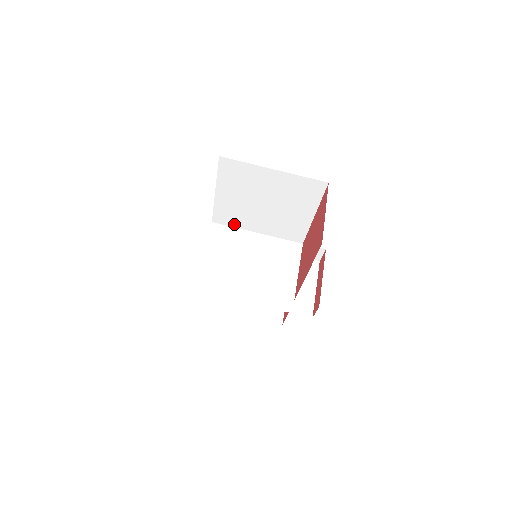
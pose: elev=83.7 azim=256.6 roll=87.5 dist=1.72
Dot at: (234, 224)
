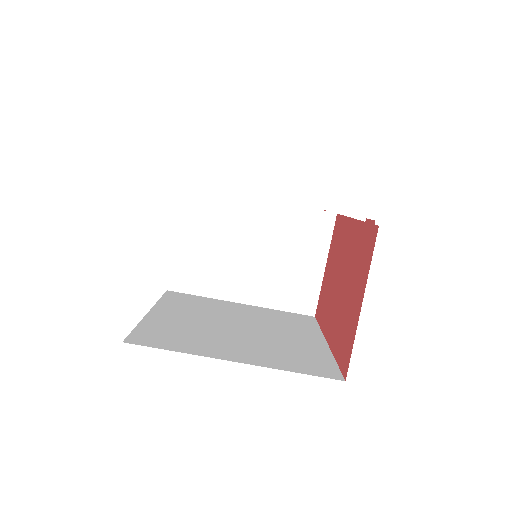
Dot at: occluded
